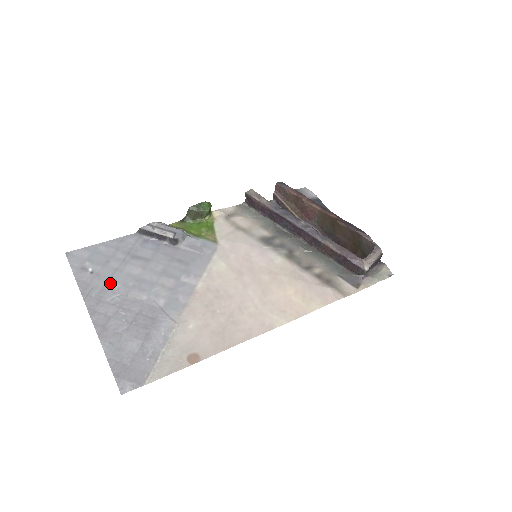
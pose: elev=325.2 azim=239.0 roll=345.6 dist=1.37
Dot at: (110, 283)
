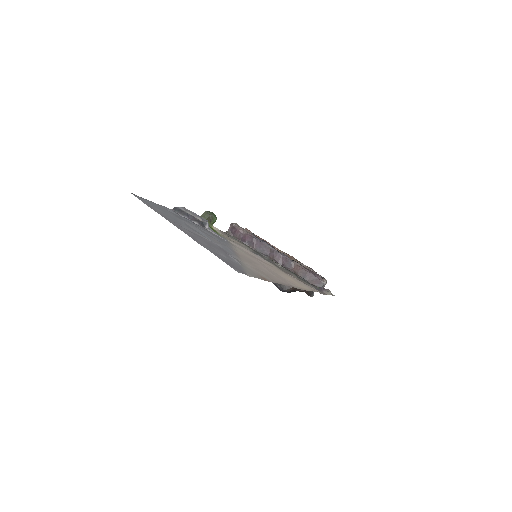
Dot at: (178, 222)
